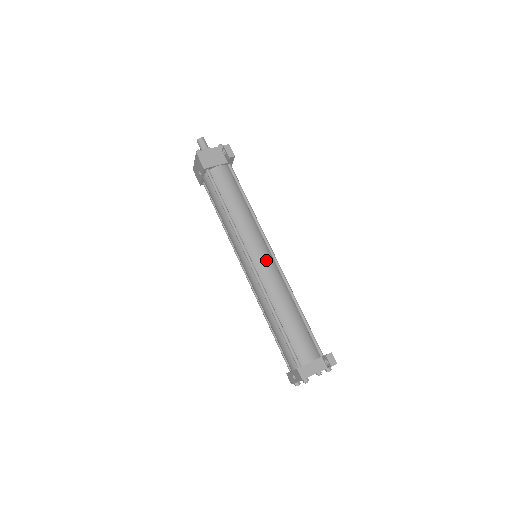
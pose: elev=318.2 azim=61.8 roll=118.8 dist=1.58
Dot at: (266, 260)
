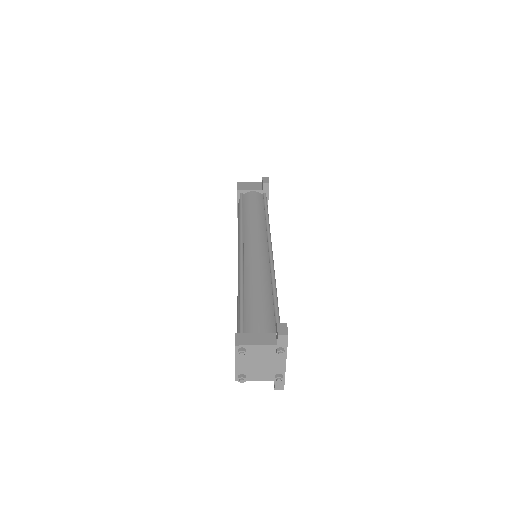
Dot at: (259, 248)
